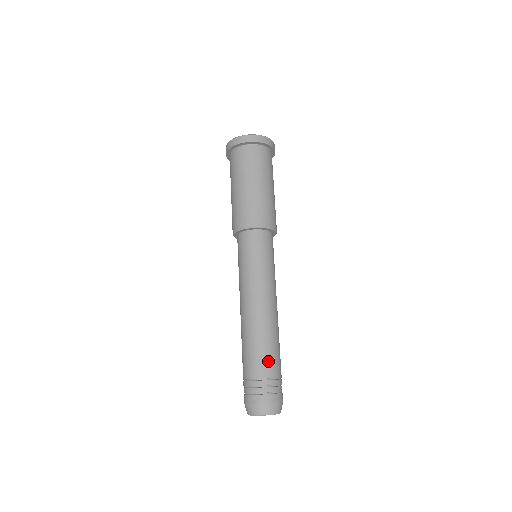
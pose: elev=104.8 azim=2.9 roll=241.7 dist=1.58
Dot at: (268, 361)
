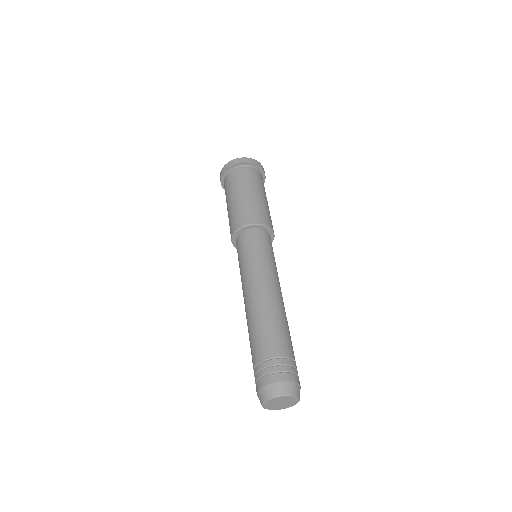
Dot at: (282, 340)
